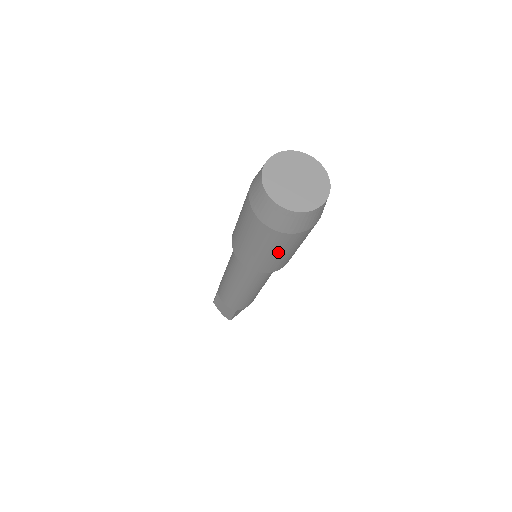
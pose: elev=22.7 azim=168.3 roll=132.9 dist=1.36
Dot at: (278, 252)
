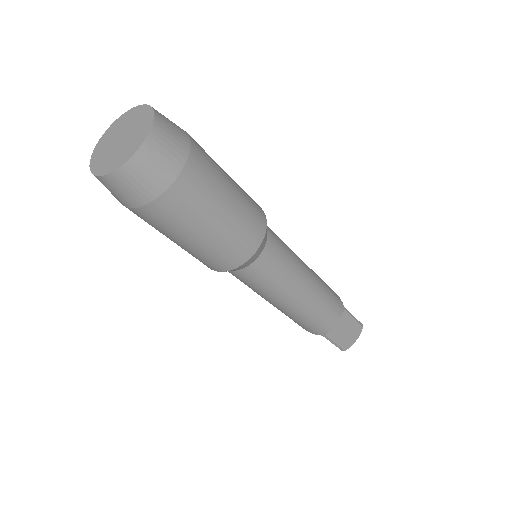
Dot at: (189, 234)
